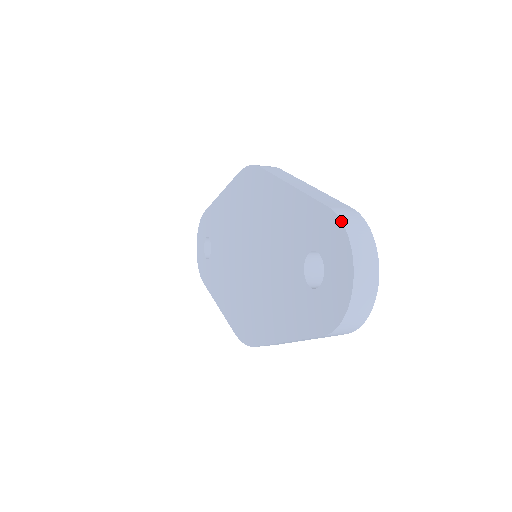
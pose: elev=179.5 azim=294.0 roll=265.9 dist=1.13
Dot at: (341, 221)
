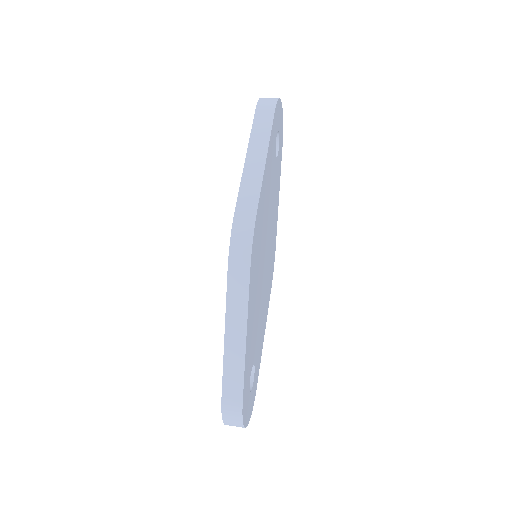
Dot at: occluded
